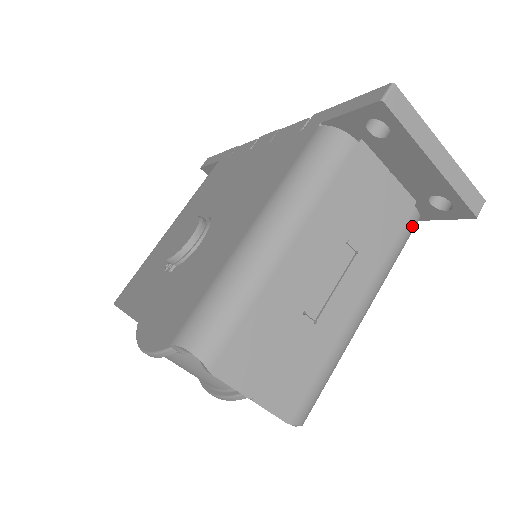
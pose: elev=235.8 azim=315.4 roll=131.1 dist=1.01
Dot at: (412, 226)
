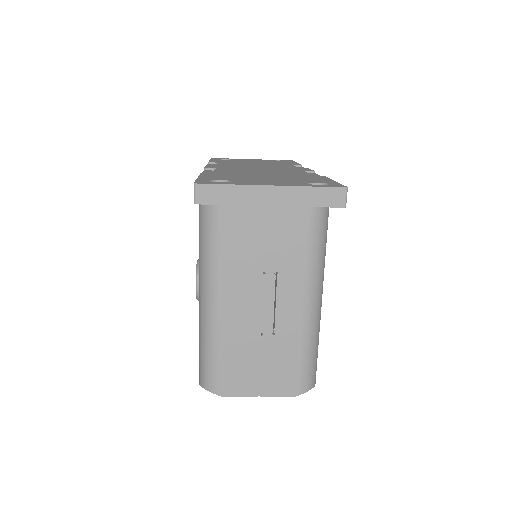
Dot at: (318, 218)
